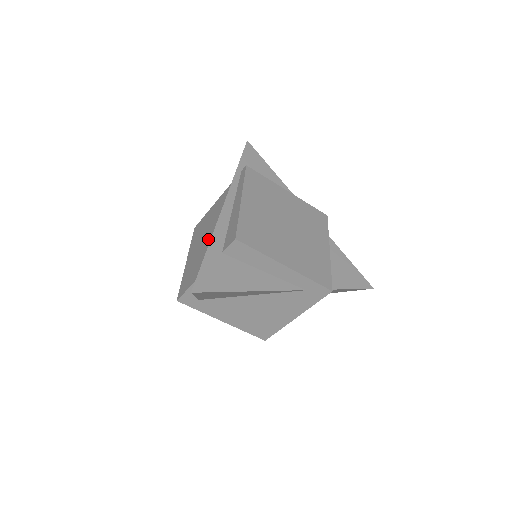
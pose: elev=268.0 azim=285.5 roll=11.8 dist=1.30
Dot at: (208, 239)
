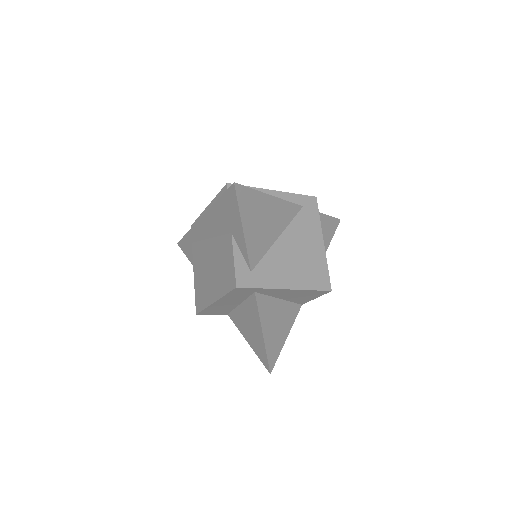
Dot at: (213, 255)
